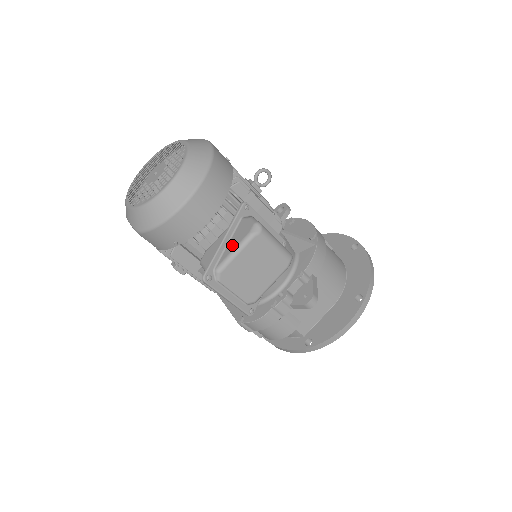
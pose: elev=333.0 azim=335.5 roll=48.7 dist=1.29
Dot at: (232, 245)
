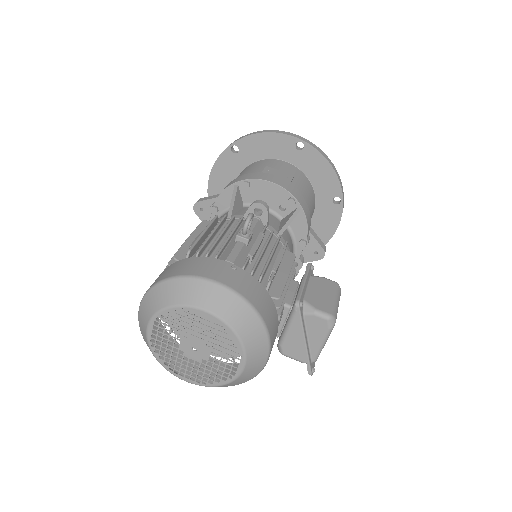
Dot at: (315, 341)
